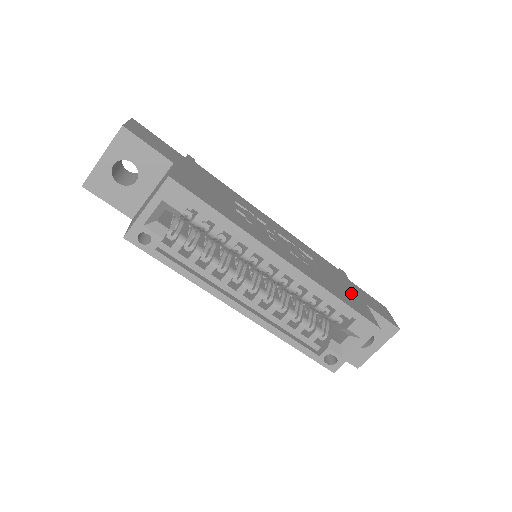
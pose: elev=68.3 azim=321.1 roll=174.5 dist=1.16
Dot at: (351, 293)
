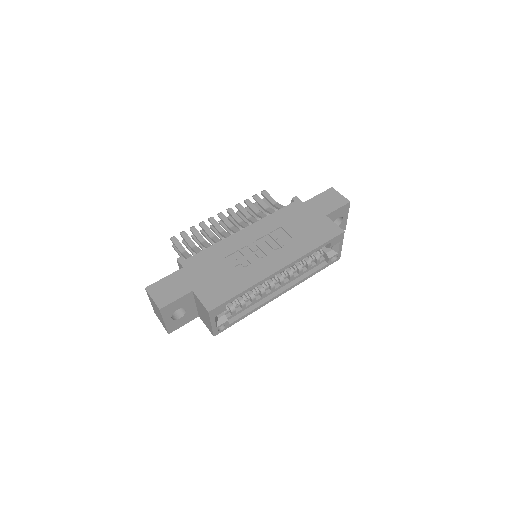
Dot at: (314, 222)
